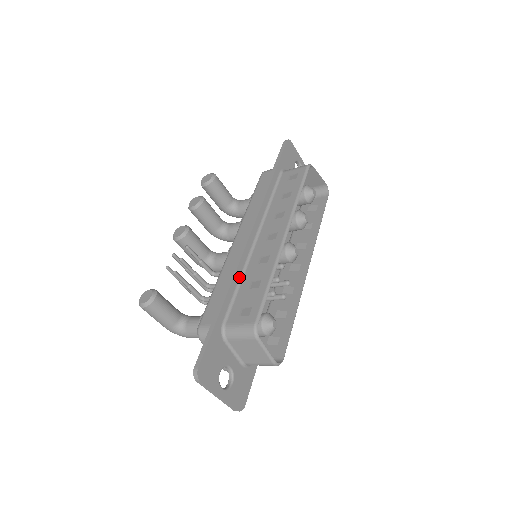
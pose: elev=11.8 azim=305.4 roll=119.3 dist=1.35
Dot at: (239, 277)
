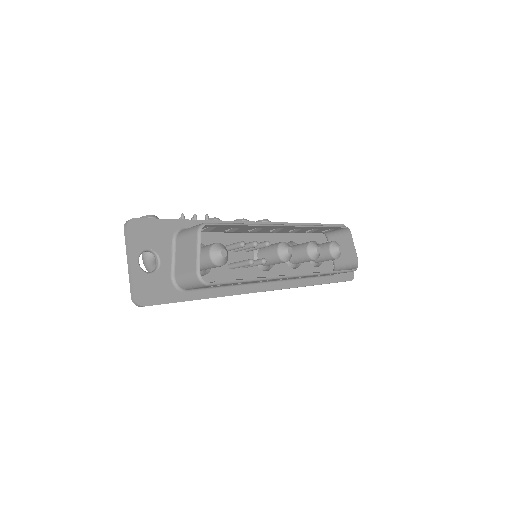
Dot at: occluded
